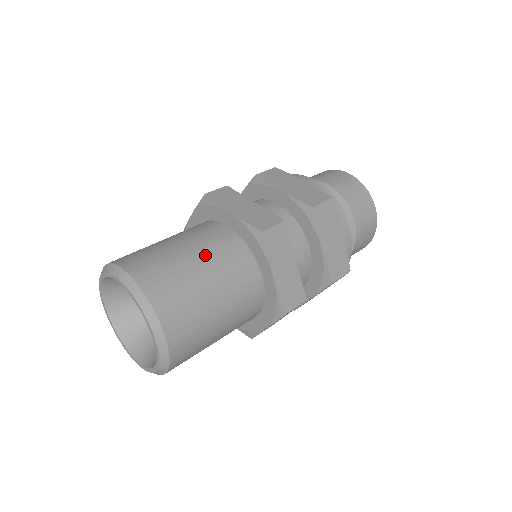
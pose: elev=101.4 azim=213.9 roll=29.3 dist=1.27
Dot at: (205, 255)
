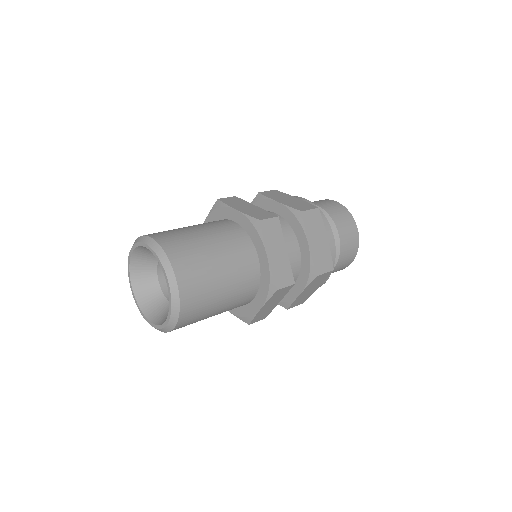
Dot at: (231, 281)
